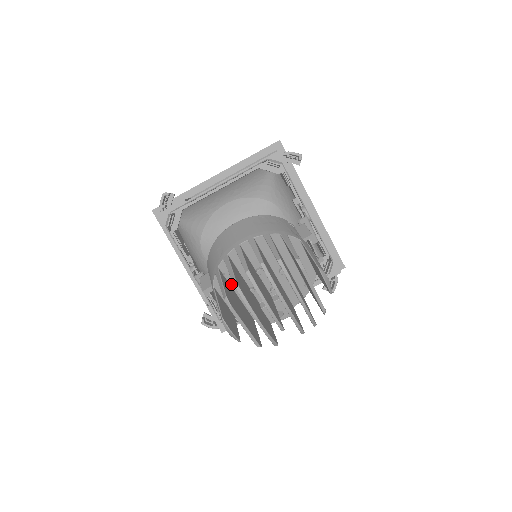
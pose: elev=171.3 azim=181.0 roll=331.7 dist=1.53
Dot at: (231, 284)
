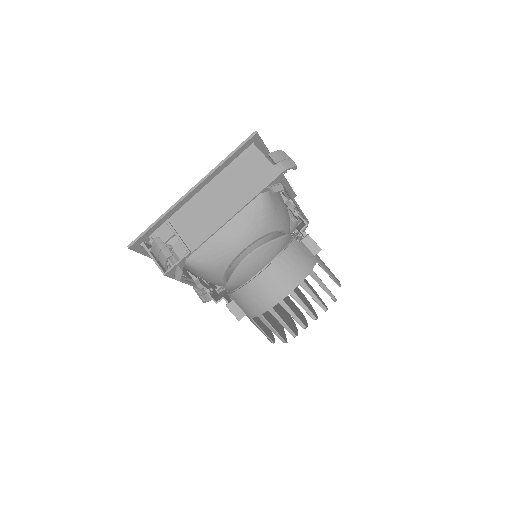
Dot at: occluded
